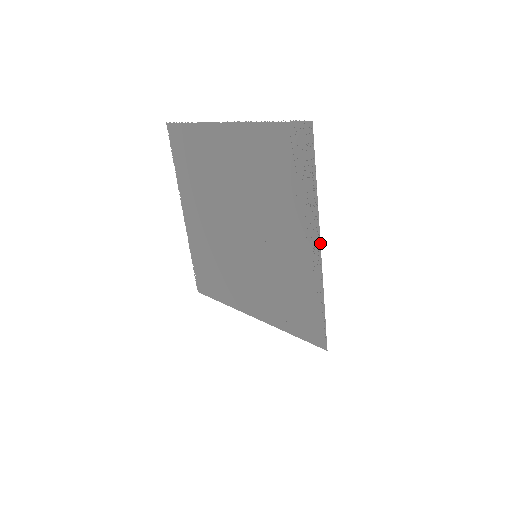
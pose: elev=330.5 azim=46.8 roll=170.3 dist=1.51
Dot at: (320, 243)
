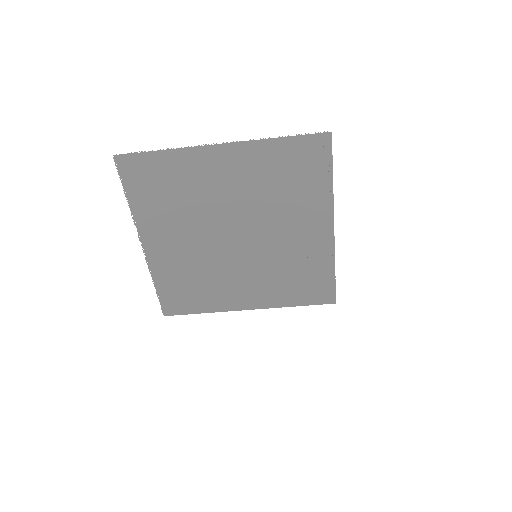
Dot at: occluded
